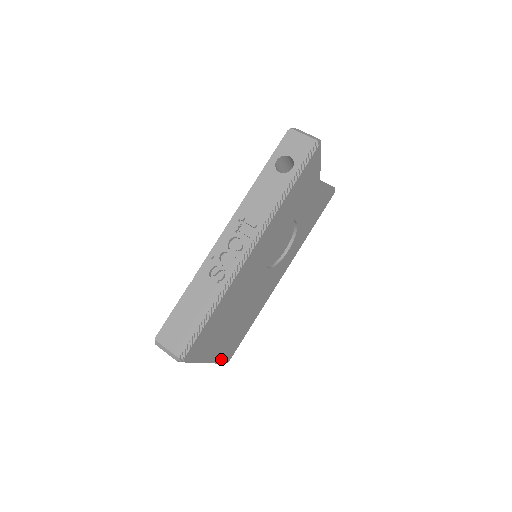
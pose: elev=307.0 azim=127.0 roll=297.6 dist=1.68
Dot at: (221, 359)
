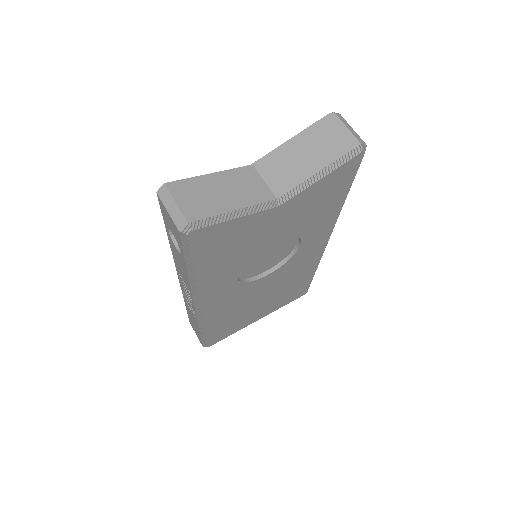
Dot at: (285, 304)
